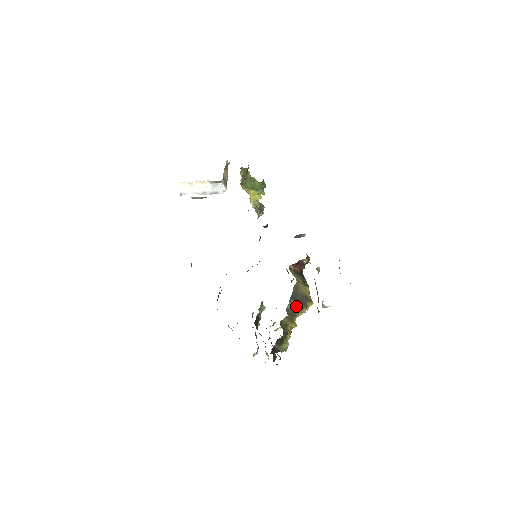
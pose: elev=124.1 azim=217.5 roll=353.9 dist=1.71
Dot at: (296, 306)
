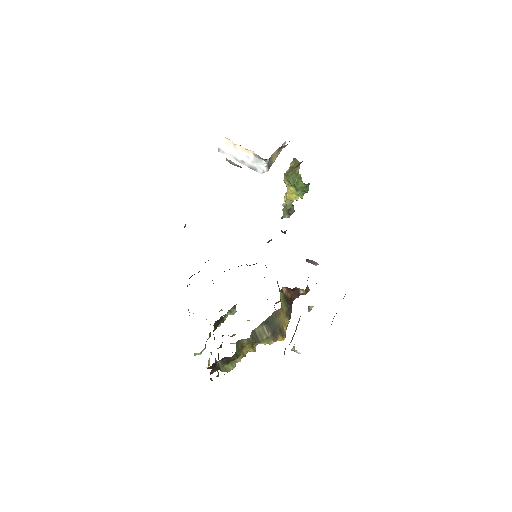
Dot at: (265, 333)
